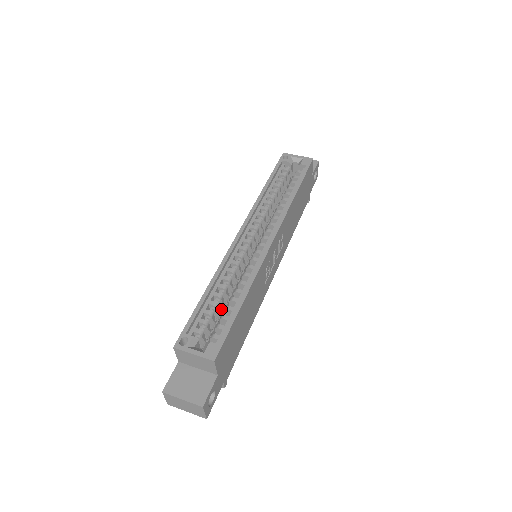
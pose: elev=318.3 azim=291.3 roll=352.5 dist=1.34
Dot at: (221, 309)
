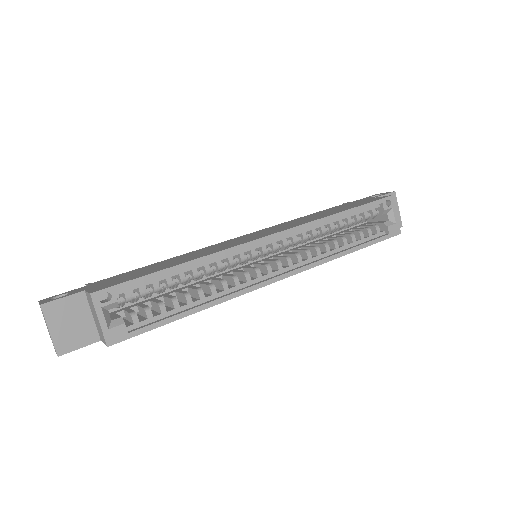
Dot at: (171, 287)
